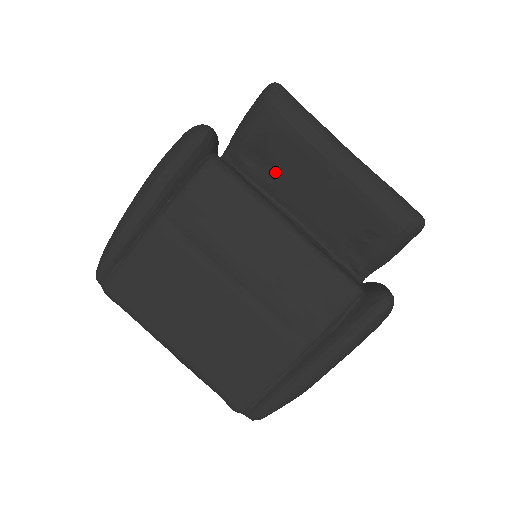
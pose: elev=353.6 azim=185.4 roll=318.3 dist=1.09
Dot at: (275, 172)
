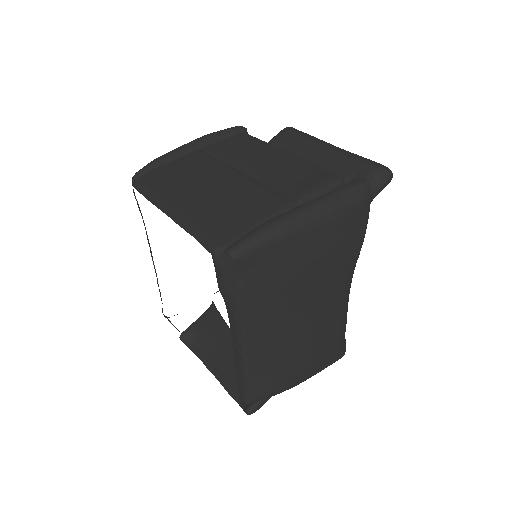
Dot at: occluded
